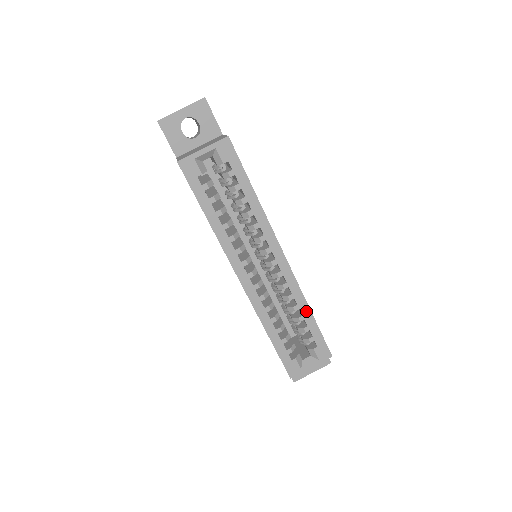
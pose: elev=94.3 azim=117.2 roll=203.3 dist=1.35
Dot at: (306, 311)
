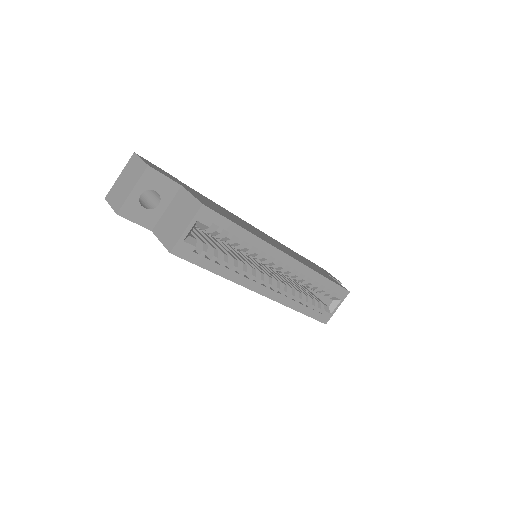
Dot at: (320, 279)
